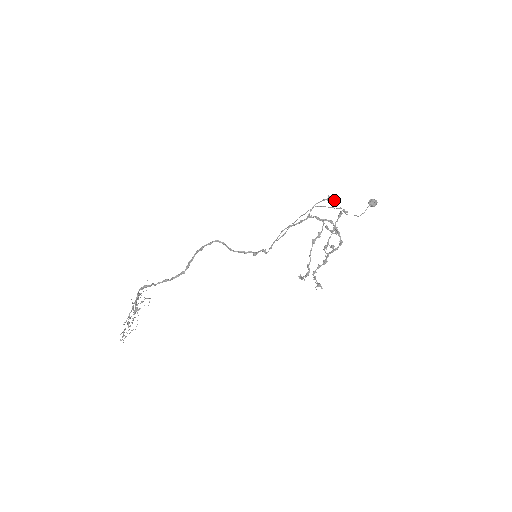
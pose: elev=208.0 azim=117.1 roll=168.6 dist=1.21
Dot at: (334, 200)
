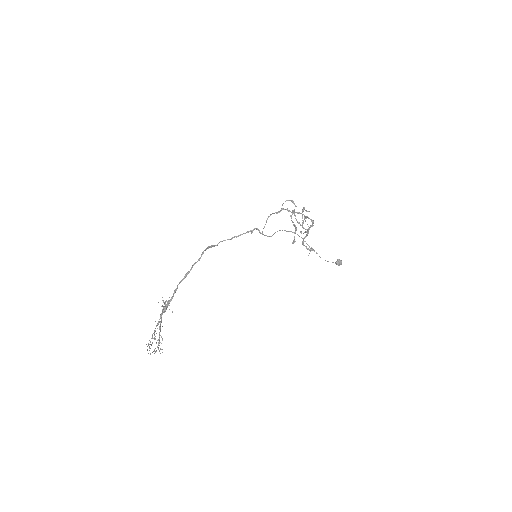
Dot at: (296, 206)
